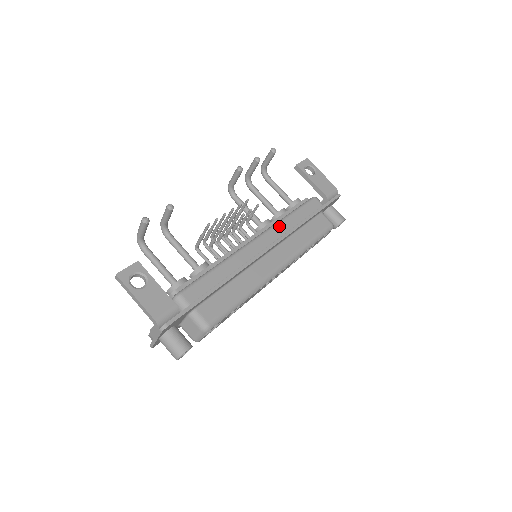
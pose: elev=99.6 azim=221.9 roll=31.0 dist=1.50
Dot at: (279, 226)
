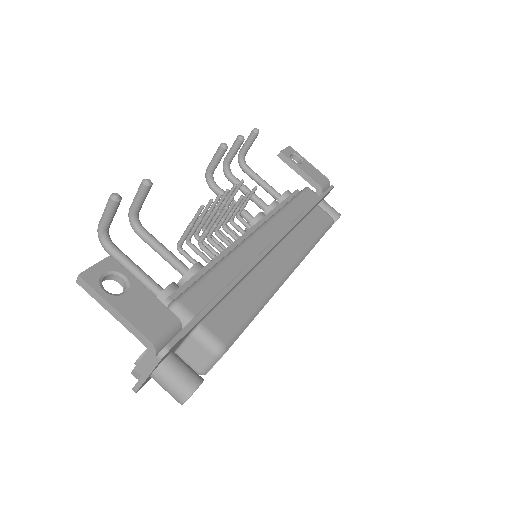
Dot at: (280, 217)
